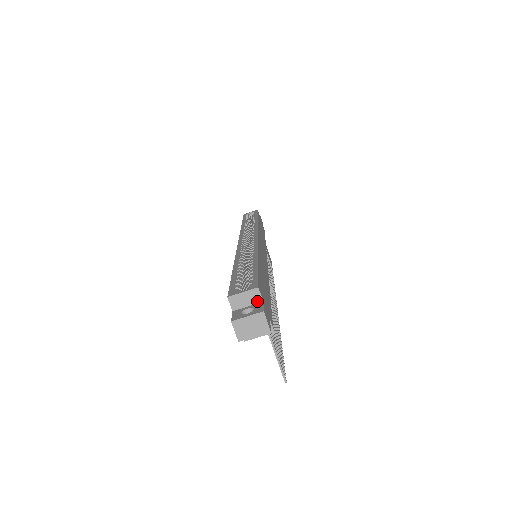
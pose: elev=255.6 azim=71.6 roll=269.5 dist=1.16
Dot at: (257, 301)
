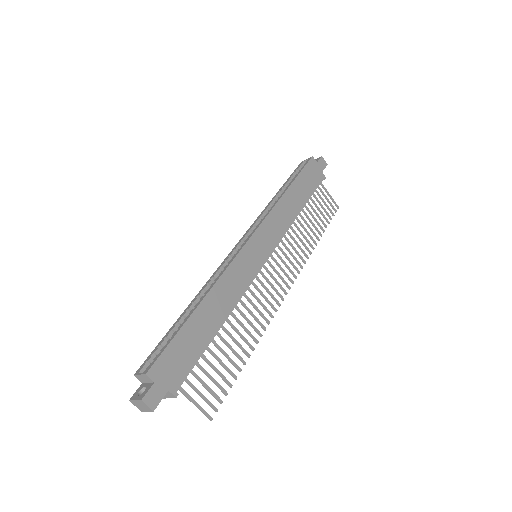
Dot at: (151, 381)
